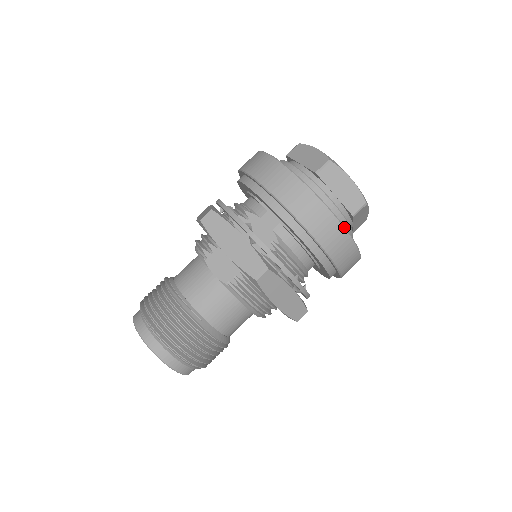
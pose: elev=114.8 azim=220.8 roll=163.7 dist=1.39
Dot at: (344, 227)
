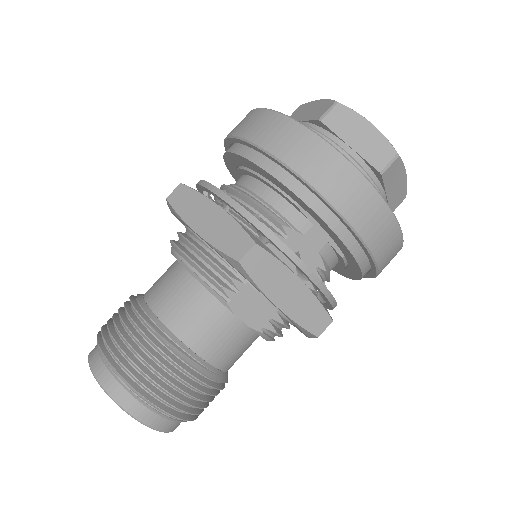
Dot at: occluded
